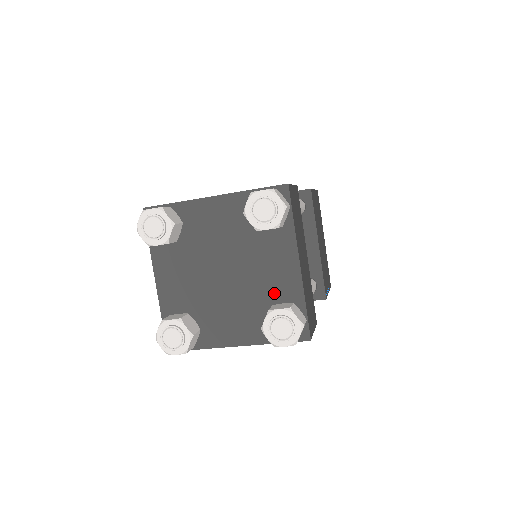
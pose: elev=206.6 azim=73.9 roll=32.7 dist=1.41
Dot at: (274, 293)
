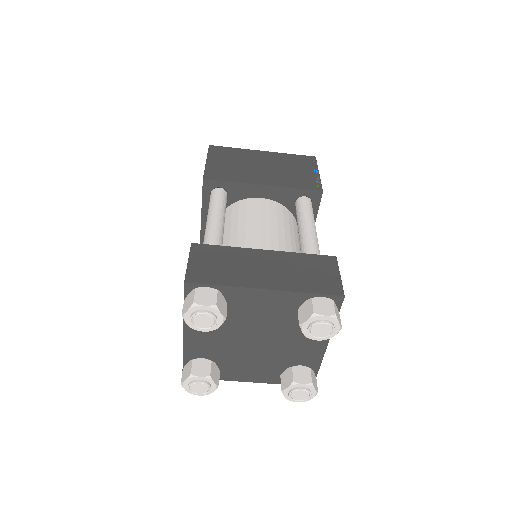
Dot at: (296, 359)
